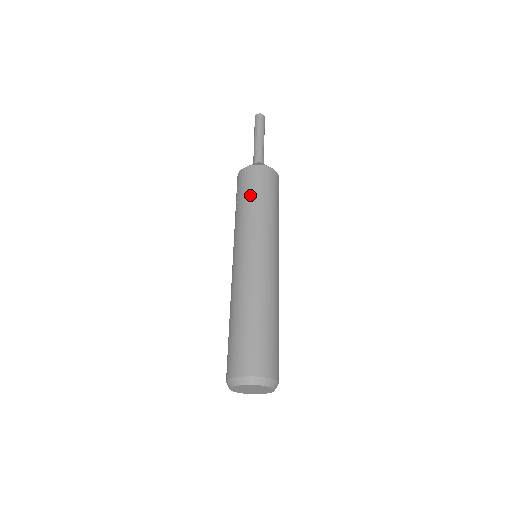
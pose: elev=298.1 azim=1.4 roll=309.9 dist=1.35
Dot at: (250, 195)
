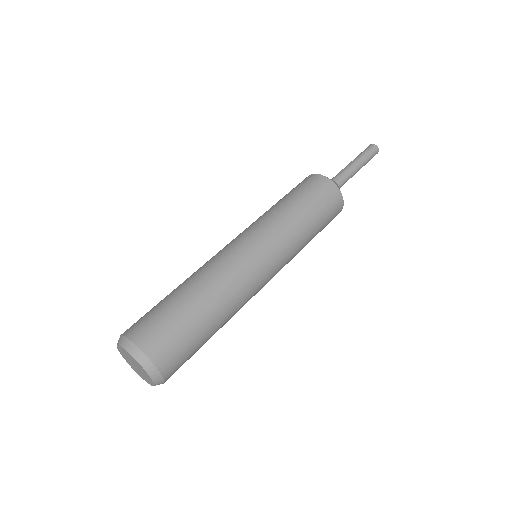
Dot at: occluded
